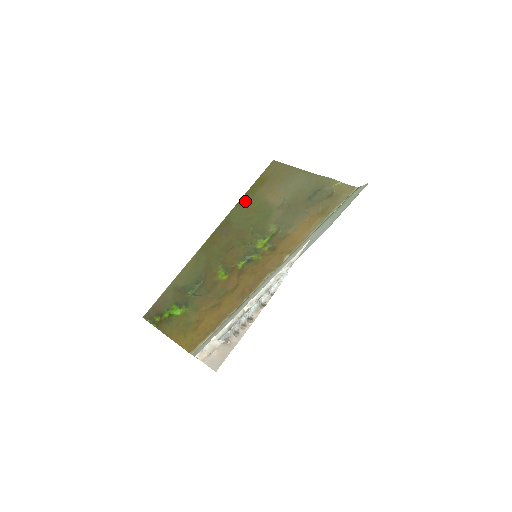
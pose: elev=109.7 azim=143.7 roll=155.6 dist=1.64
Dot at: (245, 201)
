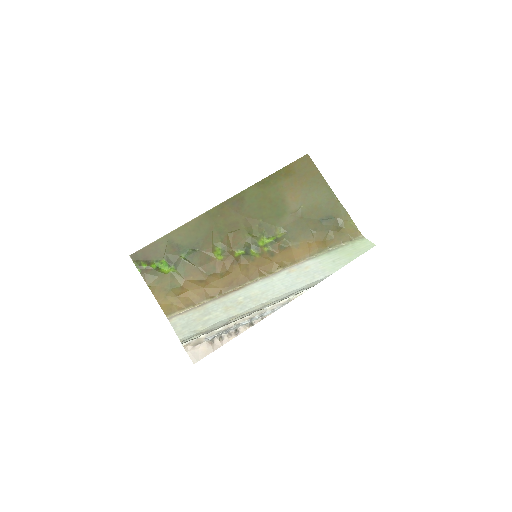
Dot at: (266, 185)
